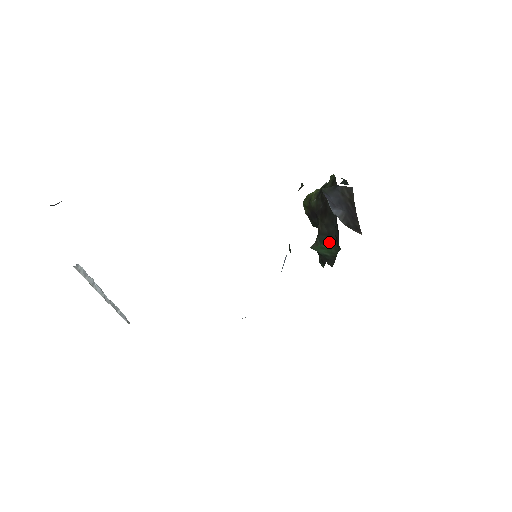
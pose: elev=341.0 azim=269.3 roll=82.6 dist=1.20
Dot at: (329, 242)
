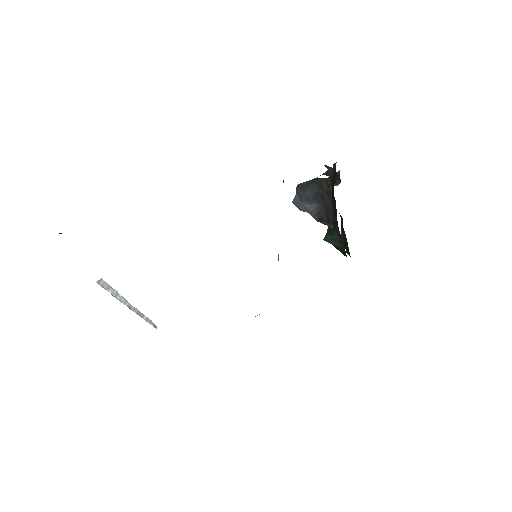
Dot at: (336, 233)
